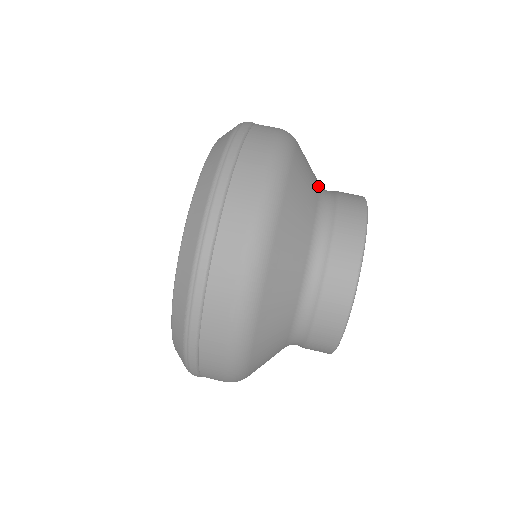
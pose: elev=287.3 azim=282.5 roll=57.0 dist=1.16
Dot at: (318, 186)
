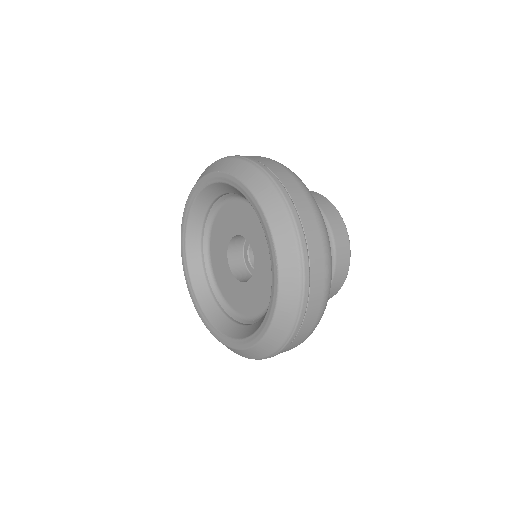
Dot at: occluded
